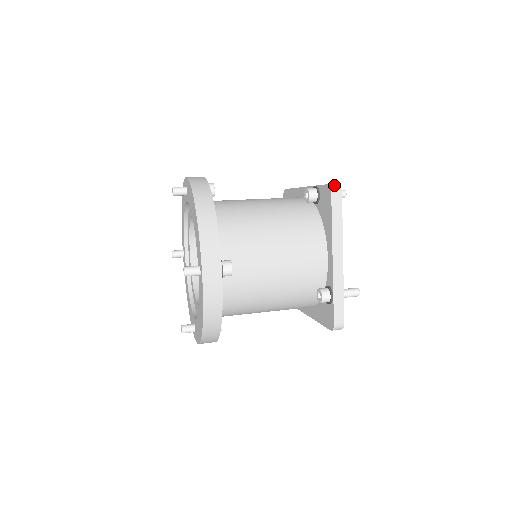
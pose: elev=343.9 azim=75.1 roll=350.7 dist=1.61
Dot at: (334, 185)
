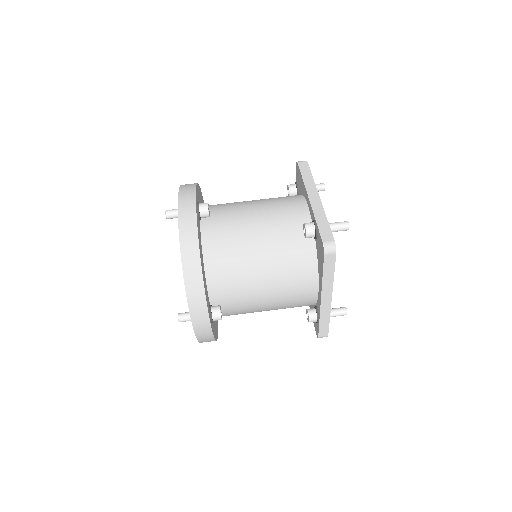
Dot at: (329, 245)
